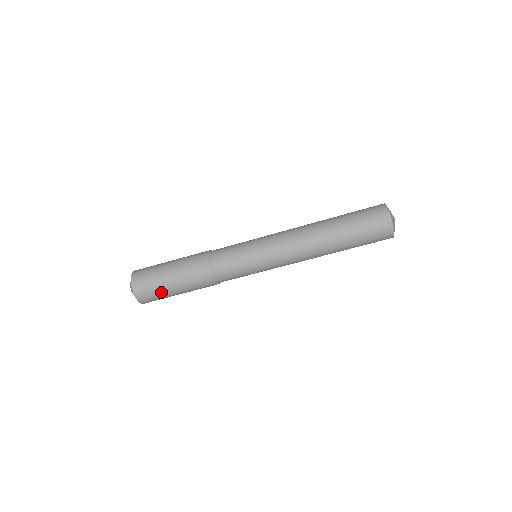
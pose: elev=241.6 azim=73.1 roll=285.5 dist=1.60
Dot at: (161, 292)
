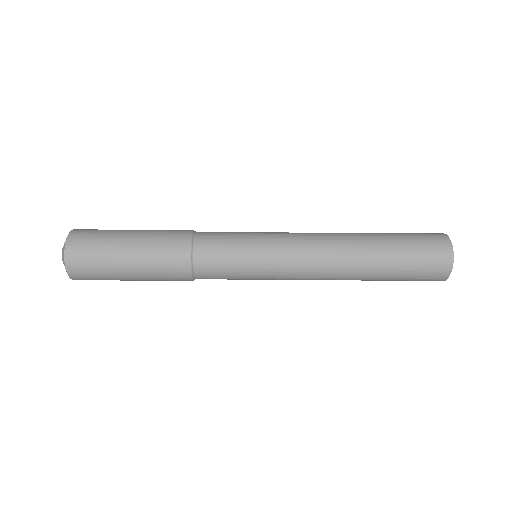
Dot at: (111, 279)
